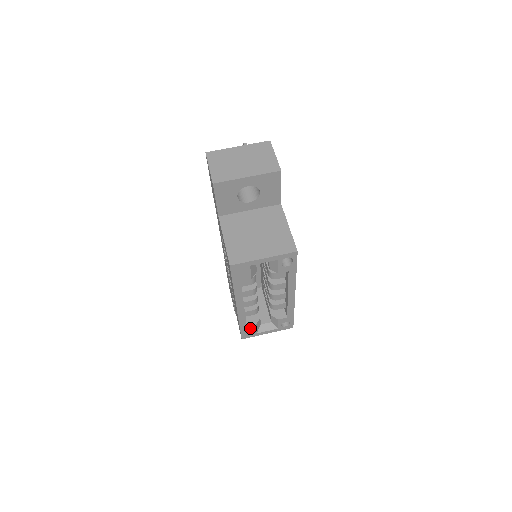
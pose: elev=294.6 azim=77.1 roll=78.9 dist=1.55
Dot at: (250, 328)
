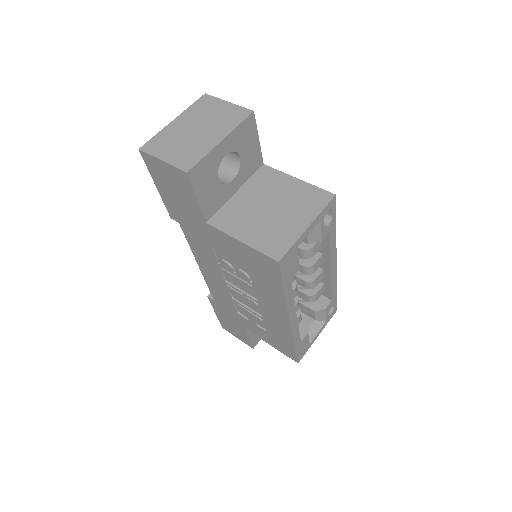
Dot at: (303, 342)
